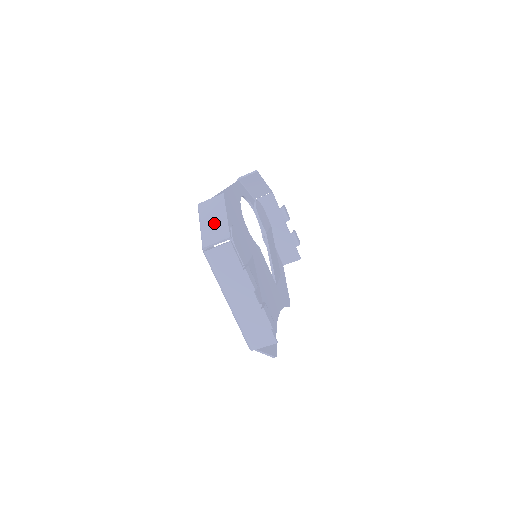
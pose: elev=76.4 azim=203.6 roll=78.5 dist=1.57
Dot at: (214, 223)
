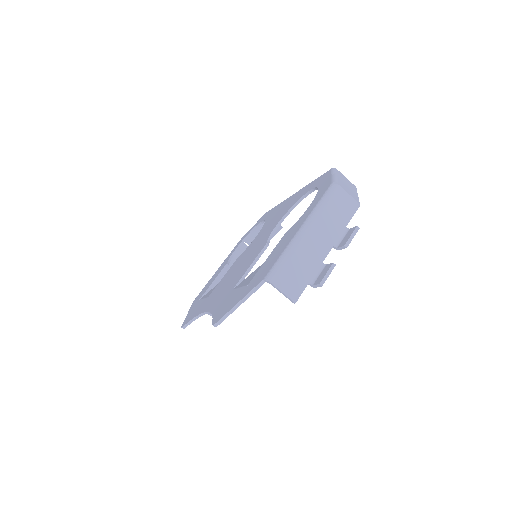
Dot at: (348, 186)
